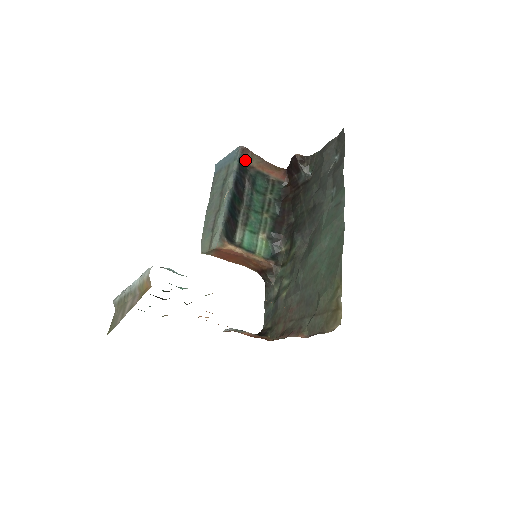
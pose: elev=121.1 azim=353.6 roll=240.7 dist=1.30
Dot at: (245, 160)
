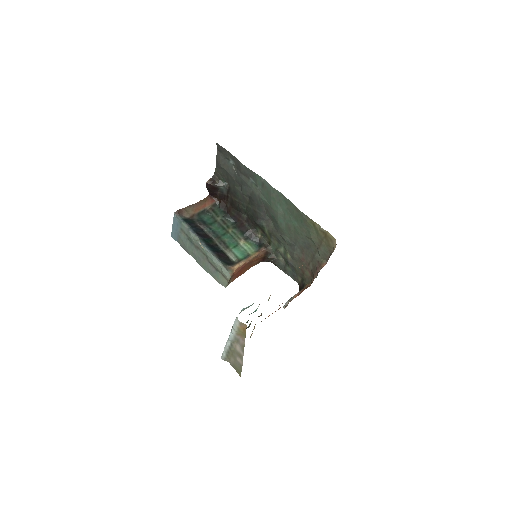
Dot at: (185, 217)
